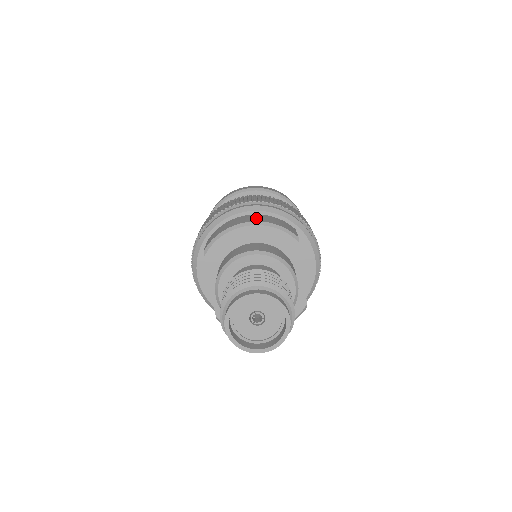
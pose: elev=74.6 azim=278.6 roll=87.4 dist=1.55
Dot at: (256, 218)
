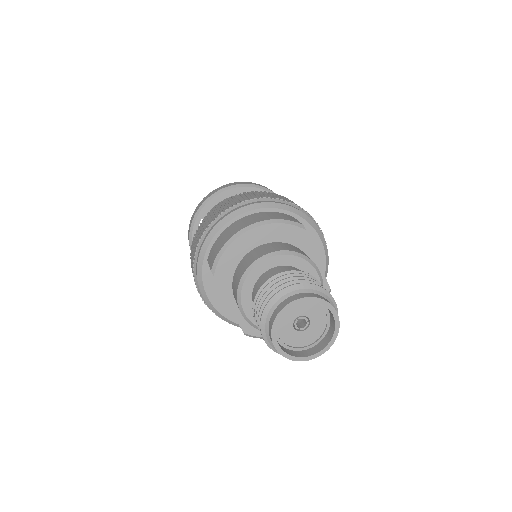
Dot at: (253, 219)
